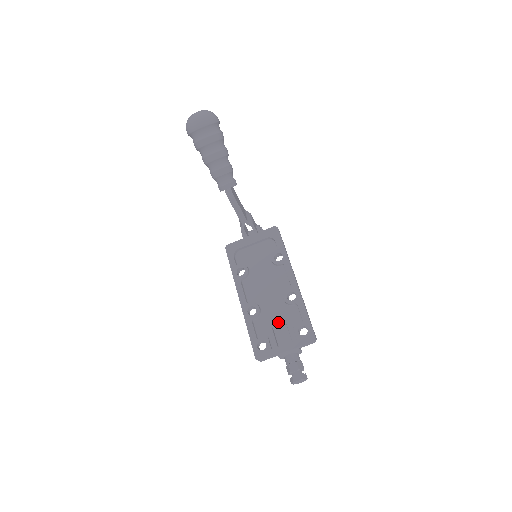
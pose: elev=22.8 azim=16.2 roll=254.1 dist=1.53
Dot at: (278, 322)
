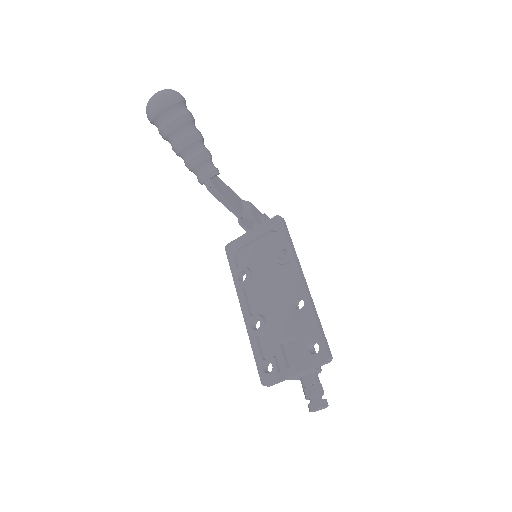
Dot at: (286, 337)
